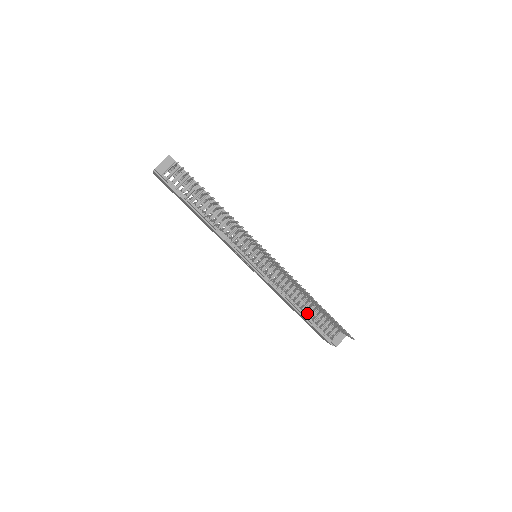
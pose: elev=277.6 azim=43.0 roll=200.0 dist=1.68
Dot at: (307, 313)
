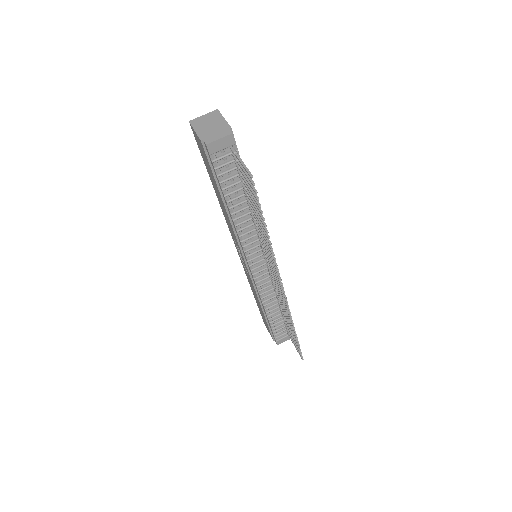
Dot at: (272, 318)
